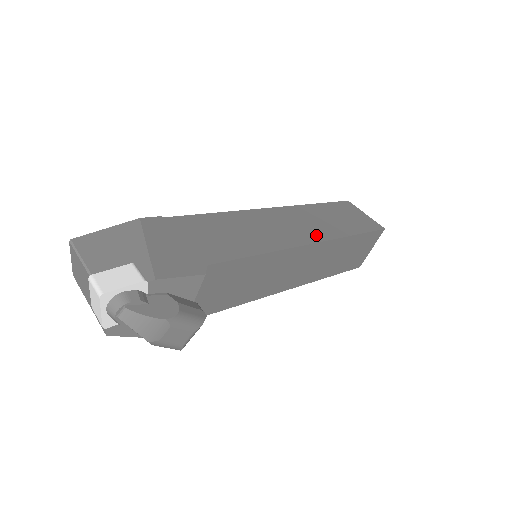
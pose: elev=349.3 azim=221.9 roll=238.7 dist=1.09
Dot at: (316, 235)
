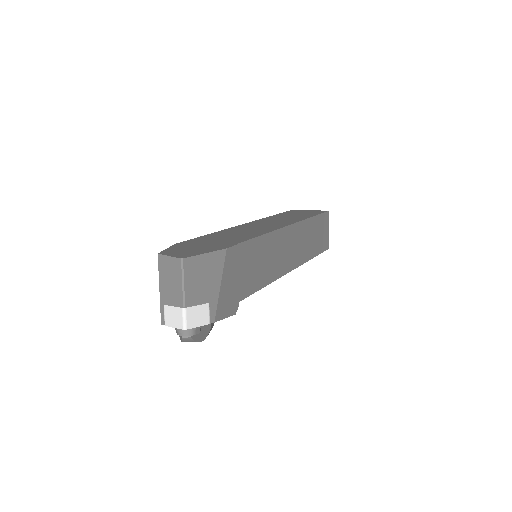
Dot at: (296, 261)
